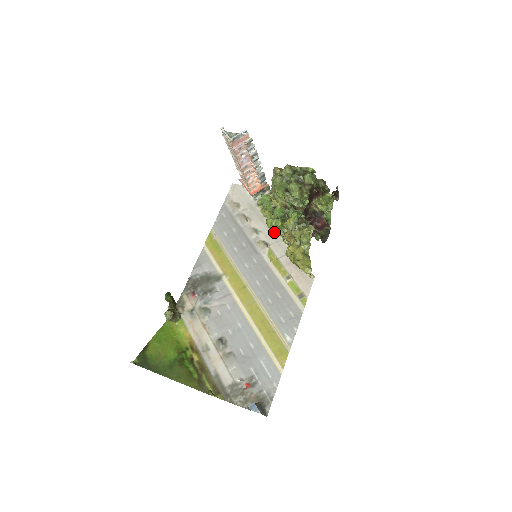
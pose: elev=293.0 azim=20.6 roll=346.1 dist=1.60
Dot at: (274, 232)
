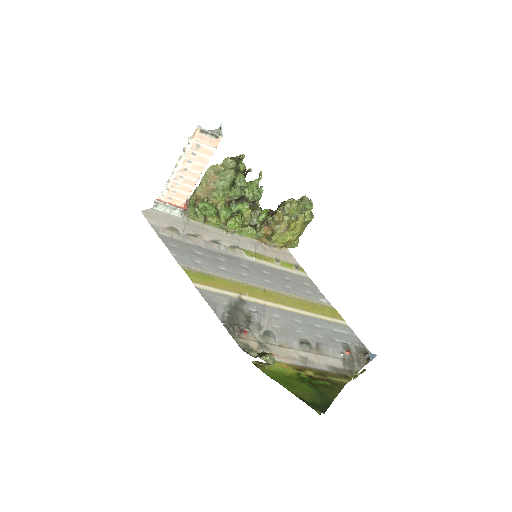
Dot at: (231, 233)
